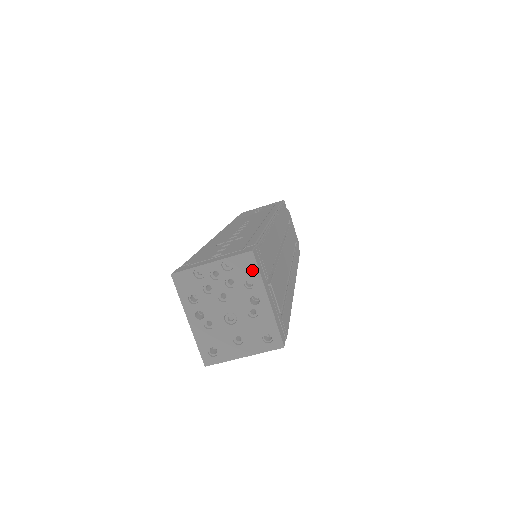
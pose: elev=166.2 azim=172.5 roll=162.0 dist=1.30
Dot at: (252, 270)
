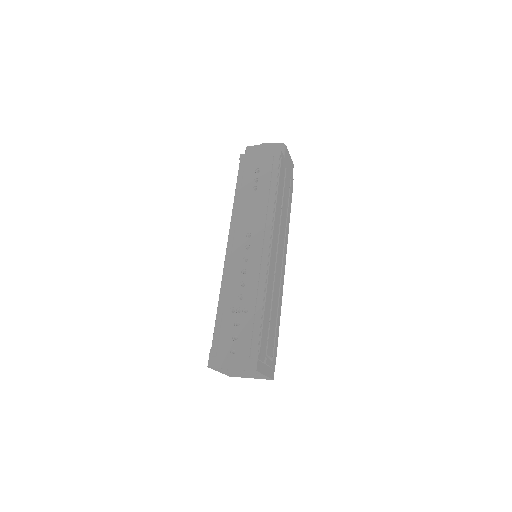
Dot at: (256, 372)
